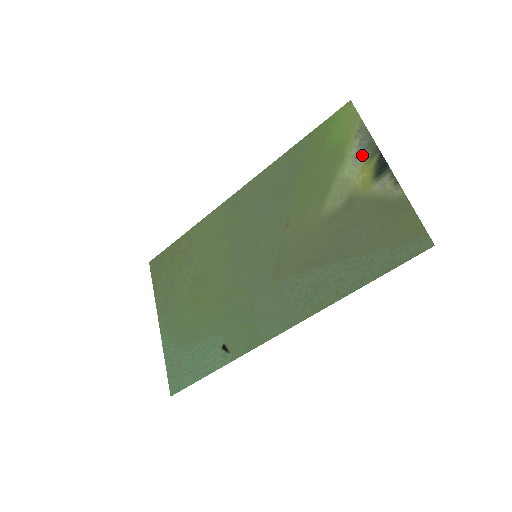
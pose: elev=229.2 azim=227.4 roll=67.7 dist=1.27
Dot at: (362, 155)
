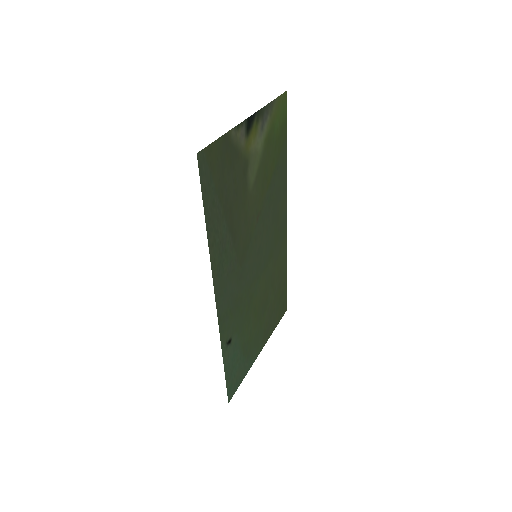
Dot at: (261, 125)
